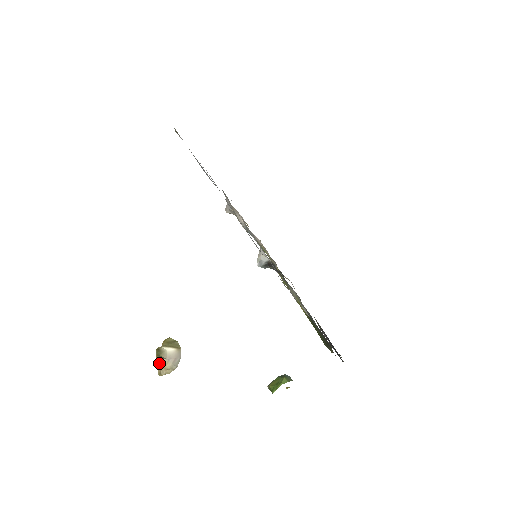
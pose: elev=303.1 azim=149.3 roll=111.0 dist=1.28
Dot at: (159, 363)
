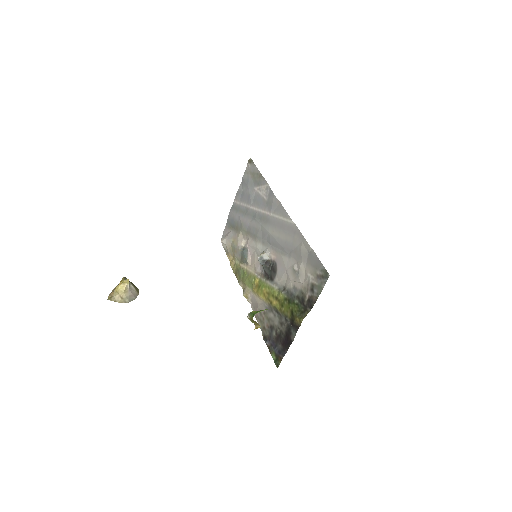
Dot at: (121, 286)
